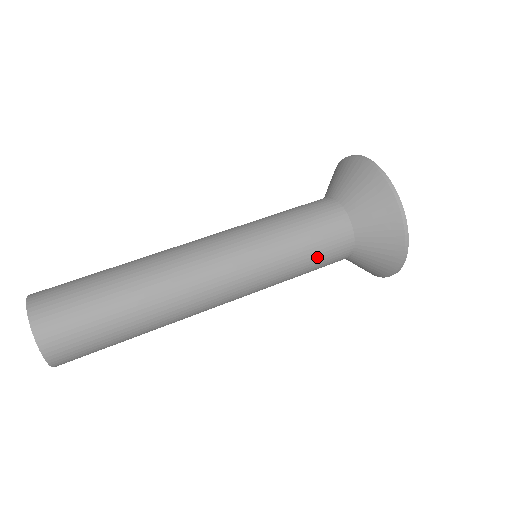
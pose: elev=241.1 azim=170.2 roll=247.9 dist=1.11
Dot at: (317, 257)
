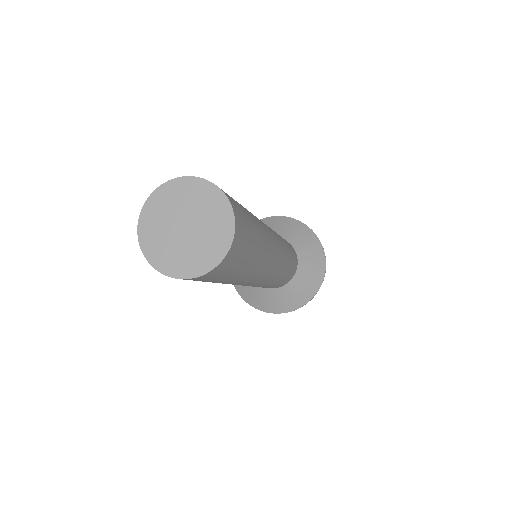
Dot at: (288, 244)
